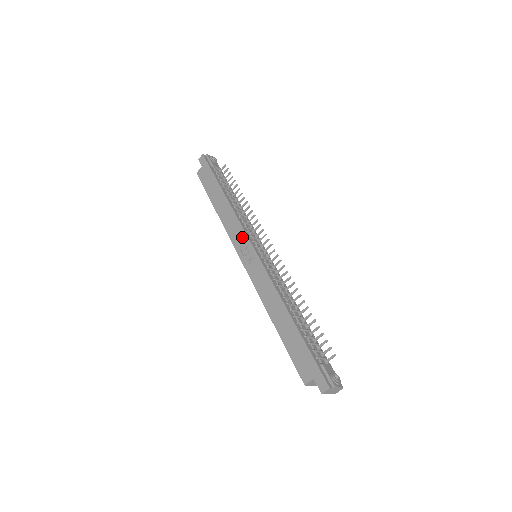
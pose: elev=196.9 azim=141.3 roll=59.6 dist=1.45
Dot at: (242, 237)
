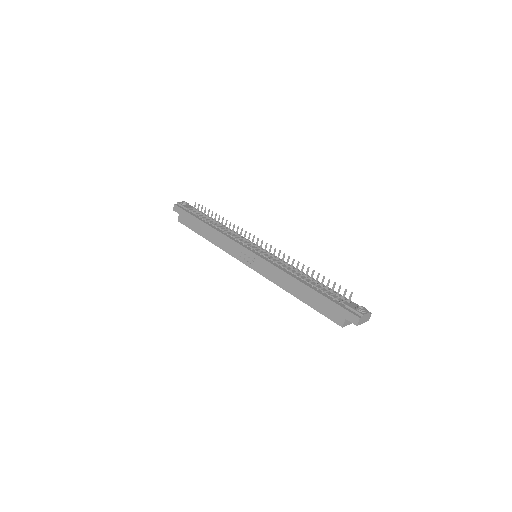
Dot at: (238, 248)
